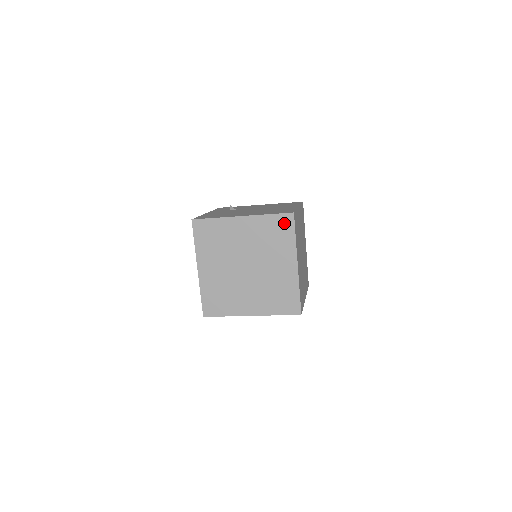
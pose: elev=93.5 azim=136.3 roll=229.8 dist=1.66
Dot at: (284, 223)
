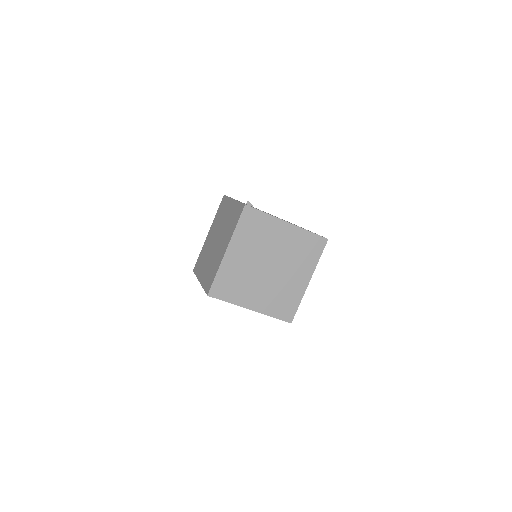
Dot at: (317, 244)
